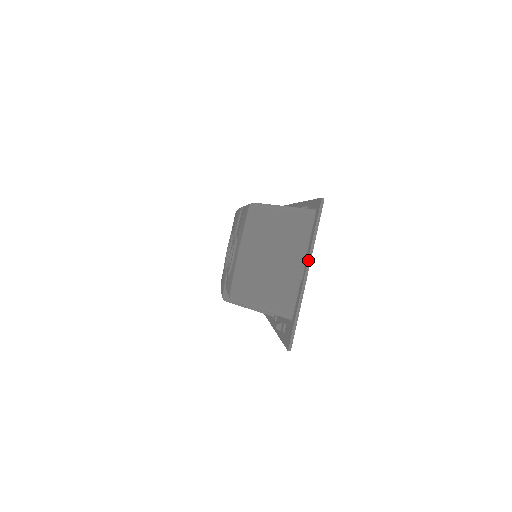
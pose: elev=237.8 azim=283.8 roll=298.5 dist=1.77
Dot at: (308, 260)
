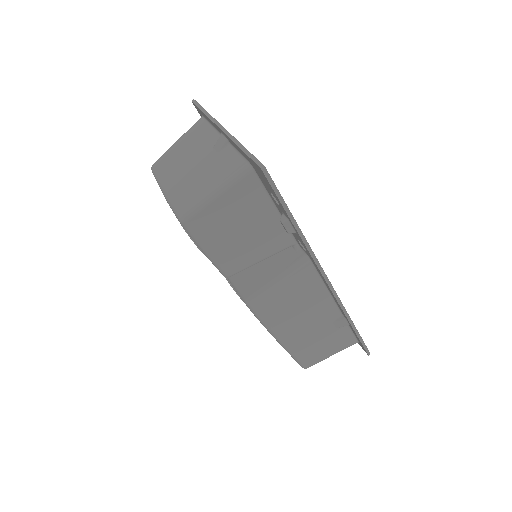
Dot at: (214, 123)
